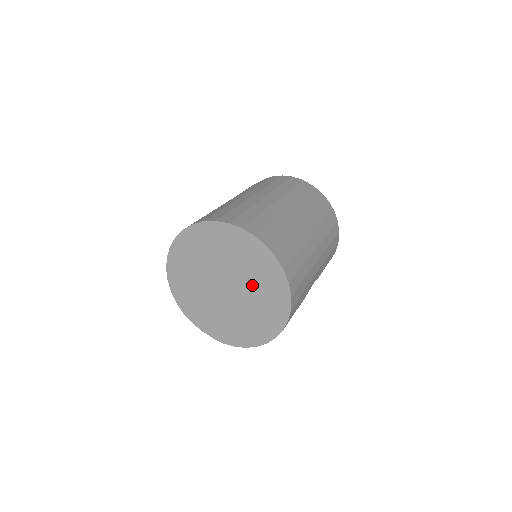
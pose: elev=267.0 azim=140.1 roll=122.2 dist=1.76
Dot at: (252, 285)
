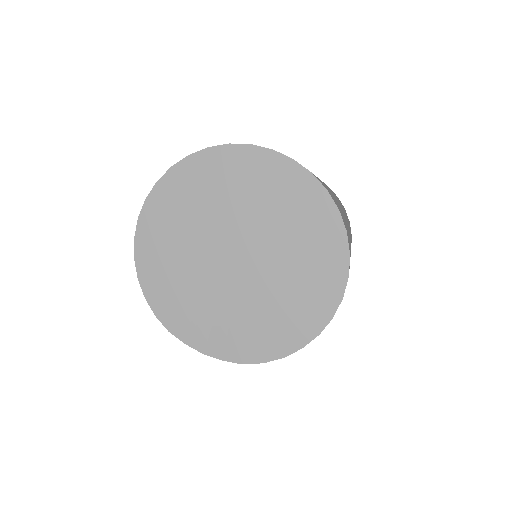
Dot at: (280, 235)
